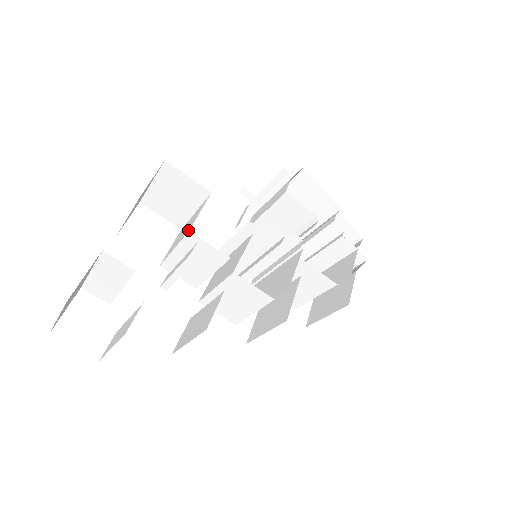
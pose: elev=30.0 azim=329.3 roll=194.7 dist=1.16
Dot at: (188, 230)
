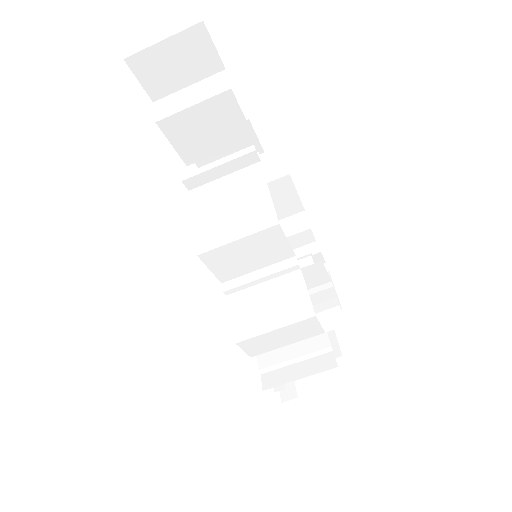
Dot at: occluded
